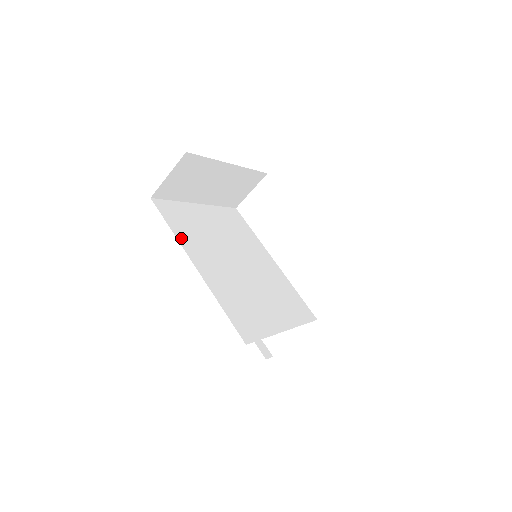
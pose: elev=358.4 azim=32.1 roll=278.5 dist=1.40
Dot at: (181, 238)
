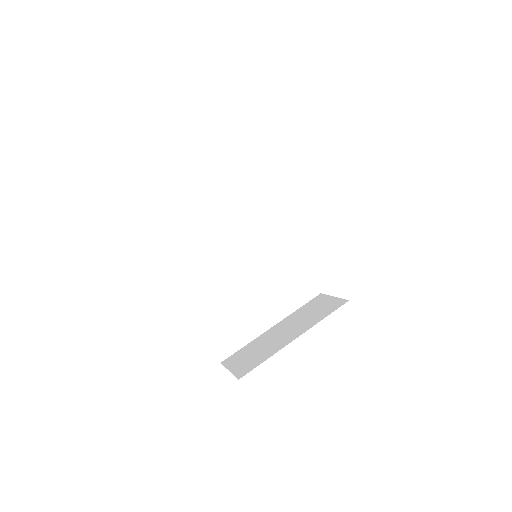
Dot at: (172, 268)
